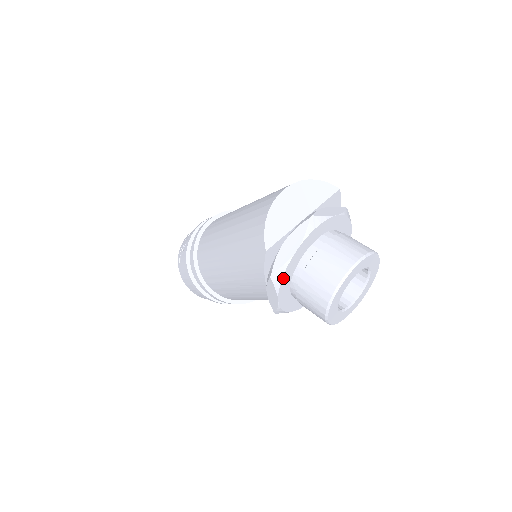
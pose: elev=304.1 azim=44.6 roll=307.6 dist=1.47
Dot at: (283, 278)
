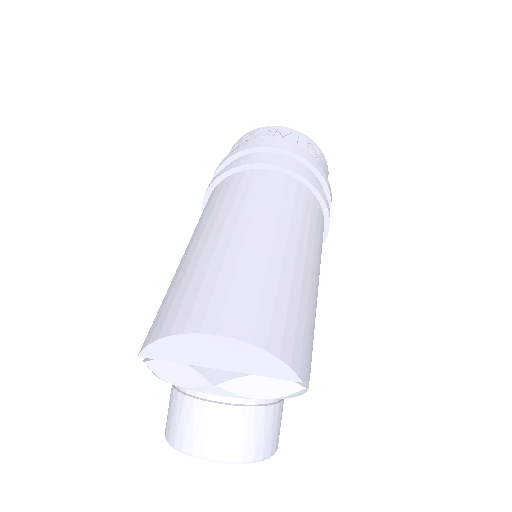
Dot at: occluded
